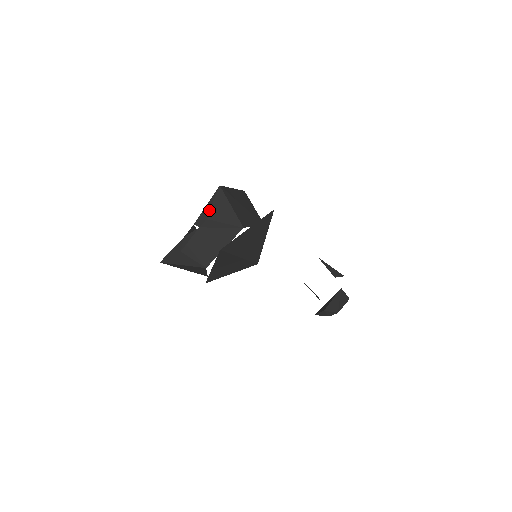
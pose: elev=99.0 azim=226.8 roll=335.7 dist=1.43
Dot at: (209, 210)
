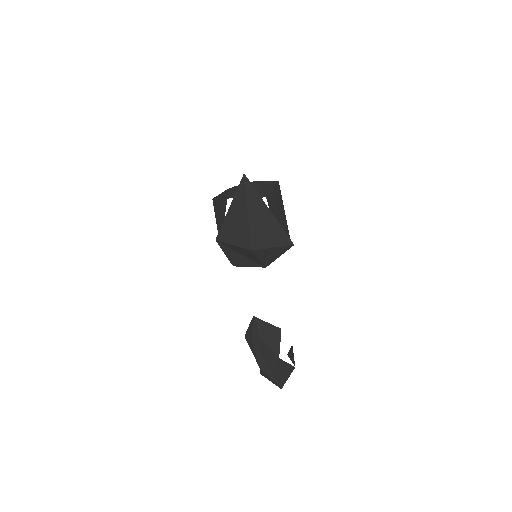
Dot at: (261, 181)
